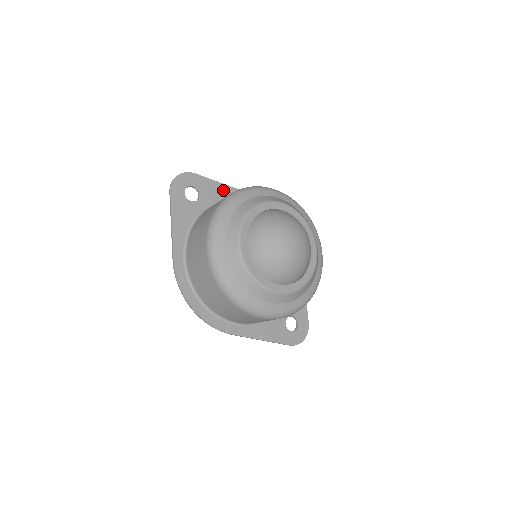
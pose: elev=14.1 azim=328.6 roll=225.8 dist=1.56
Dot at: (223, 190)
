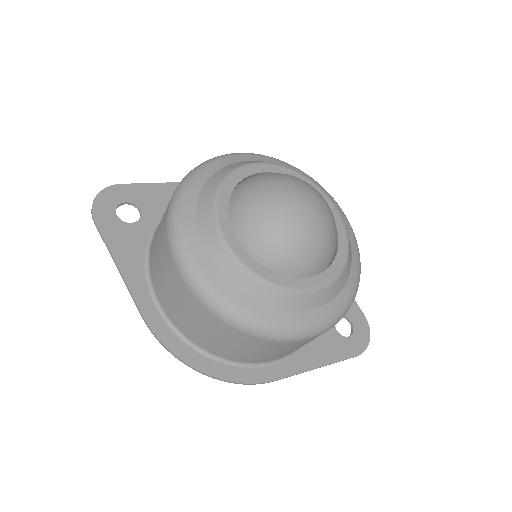
Dot at: (170, 191)
